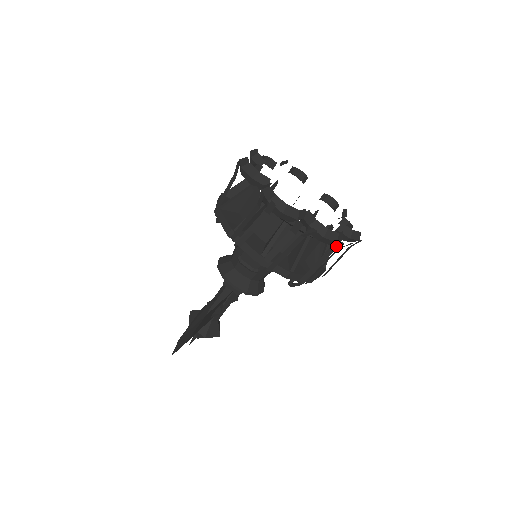
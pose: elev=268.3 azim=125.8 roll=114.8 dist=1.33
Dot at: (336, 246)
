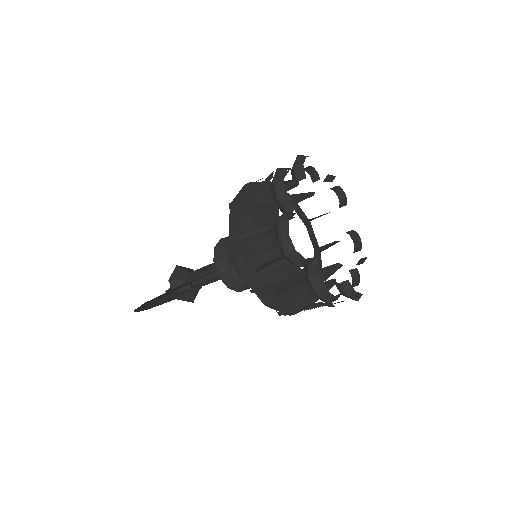
Dot at: (327, 304)
